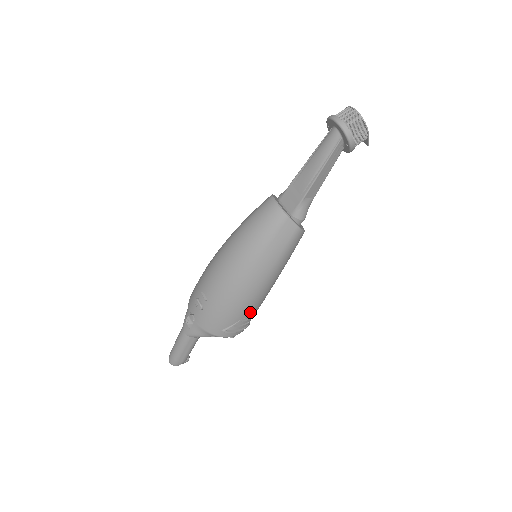
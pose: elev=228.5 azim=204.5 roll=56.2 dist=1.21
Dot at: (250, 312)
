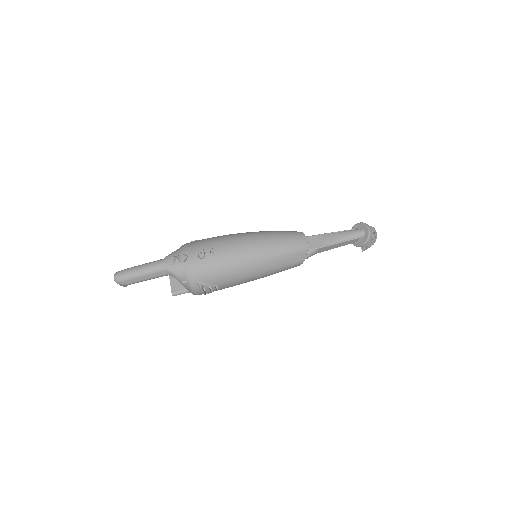
Dot at: (226, 285)
